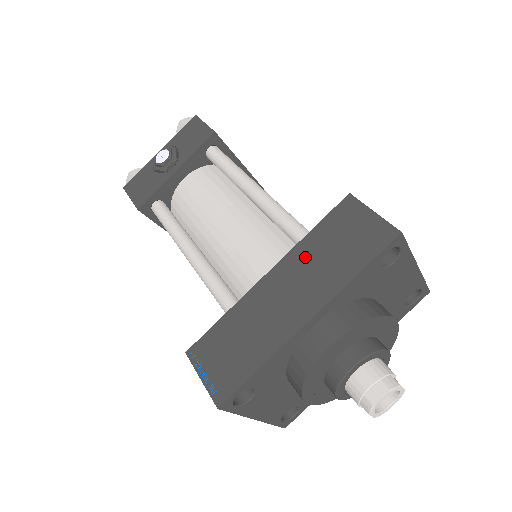
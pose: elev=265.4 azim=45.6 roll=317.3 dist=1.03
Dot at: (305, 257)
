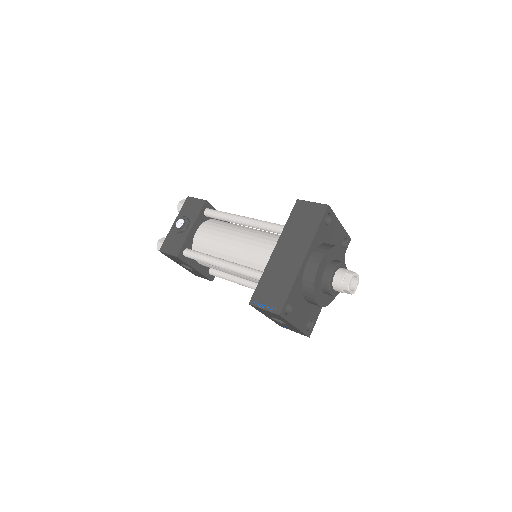
Dot at: (289, 234)
